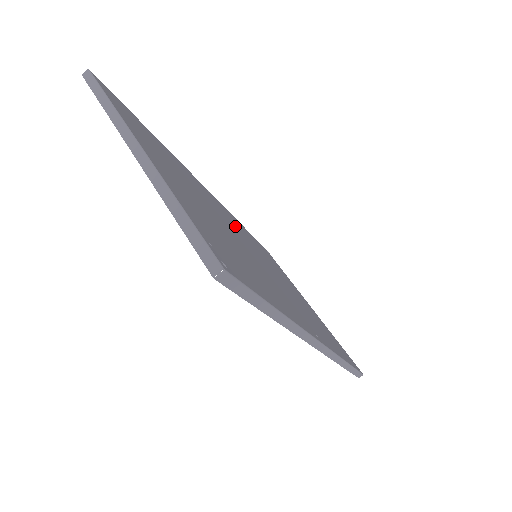
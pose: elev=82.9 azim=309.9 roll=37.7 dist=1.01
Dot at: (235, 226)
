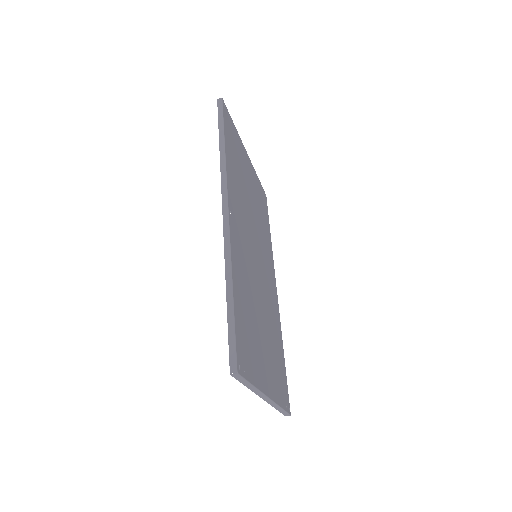
Dot at: (245, 233)
